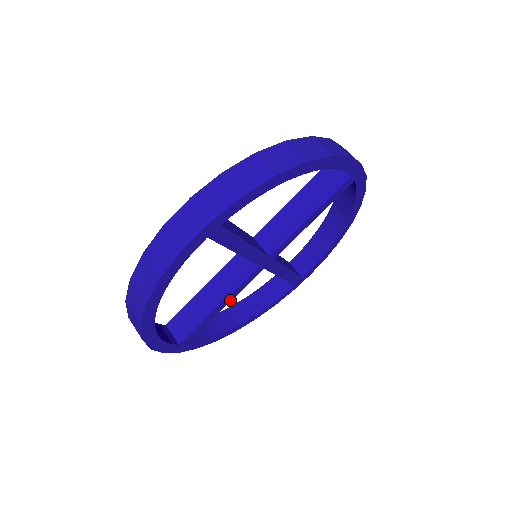
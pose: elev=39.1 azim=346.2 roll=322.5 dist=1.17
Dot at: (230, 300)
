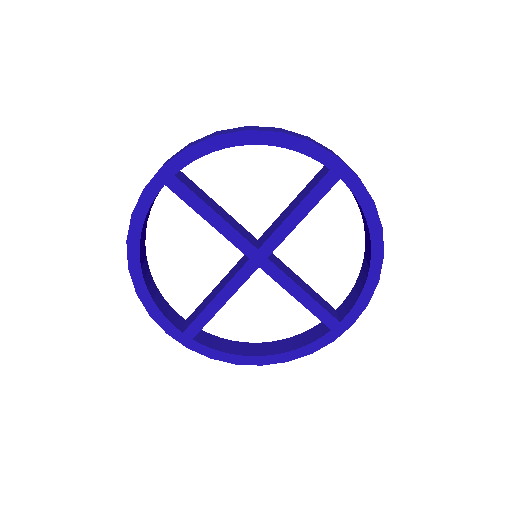
Dot at: (229, 296)
